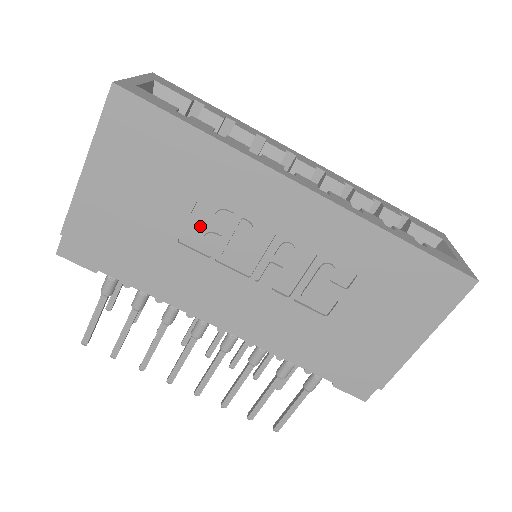
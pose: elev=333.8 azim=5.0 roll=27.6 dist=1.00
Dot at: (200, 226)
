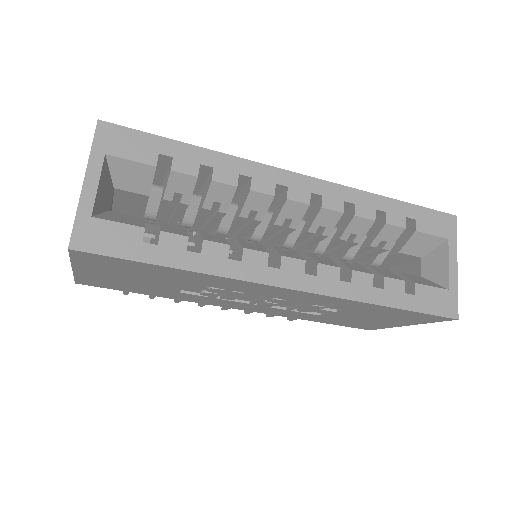
Dot at: (196, 288)
